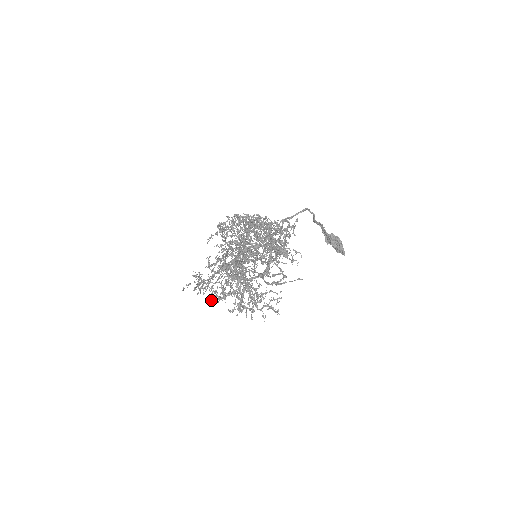
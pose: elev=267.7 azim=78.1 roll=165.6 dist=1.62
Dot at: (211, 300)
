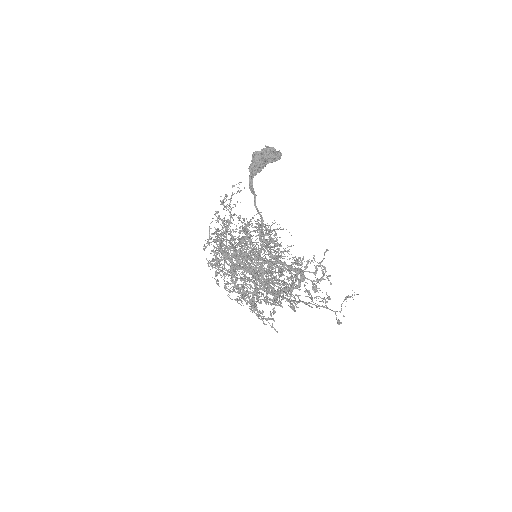
Dot at: occluded
